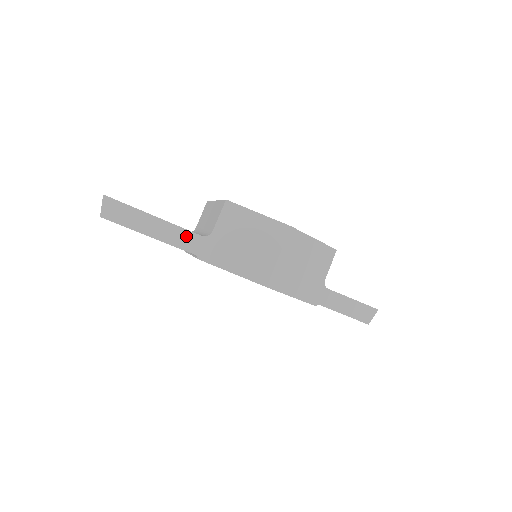
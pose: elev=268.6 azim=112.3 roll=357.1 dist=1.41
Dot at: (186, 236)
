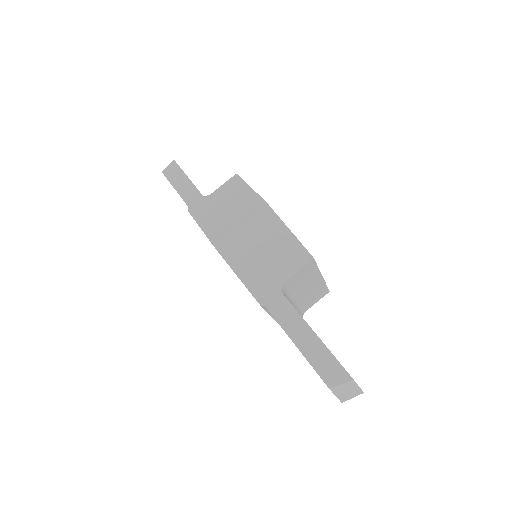
Dot at: (194, 193)
